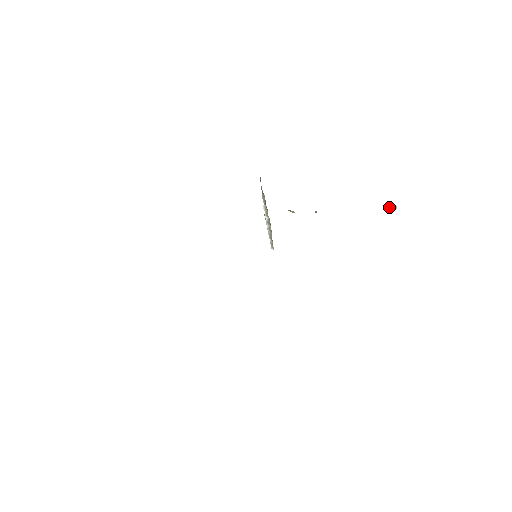
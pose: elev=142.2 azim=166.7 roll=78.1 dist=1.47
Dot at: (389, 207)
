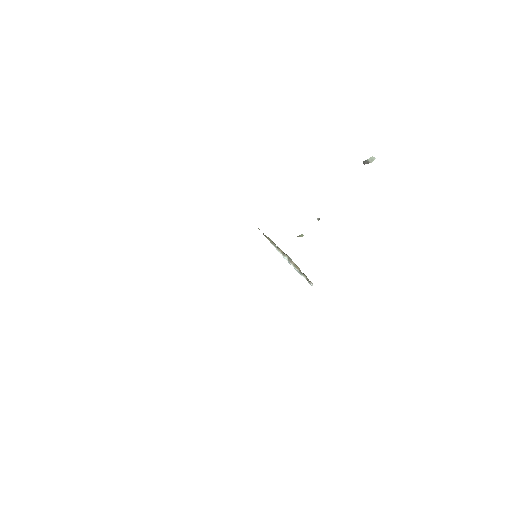
Dot at: (368, 163)
